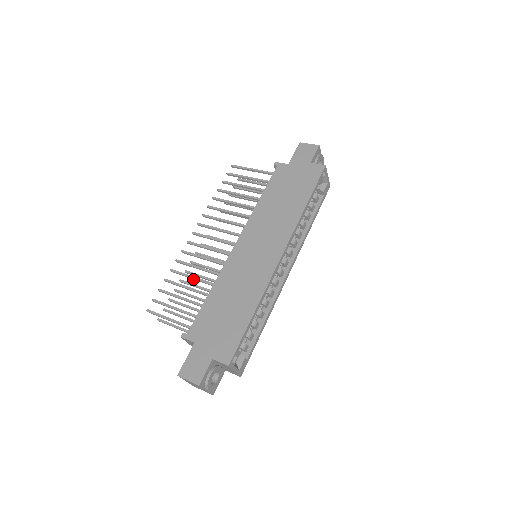
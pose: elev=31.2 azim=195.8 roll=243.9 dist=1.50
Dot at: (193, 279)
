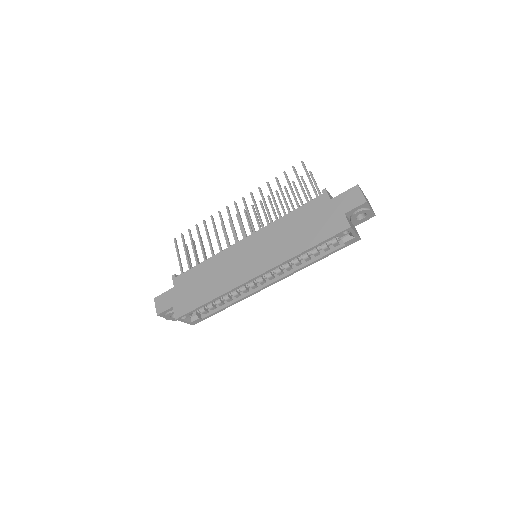
Dot at: (209, 240)
